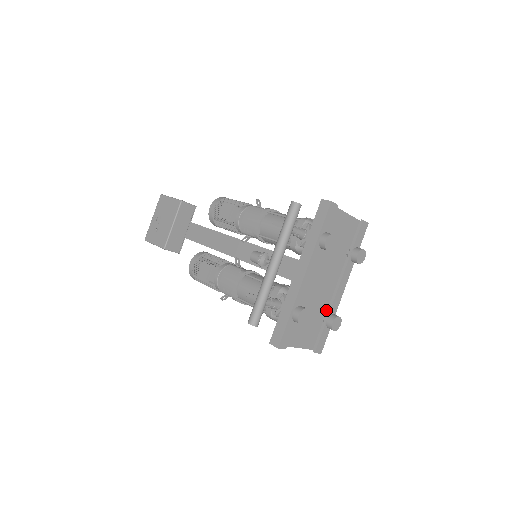
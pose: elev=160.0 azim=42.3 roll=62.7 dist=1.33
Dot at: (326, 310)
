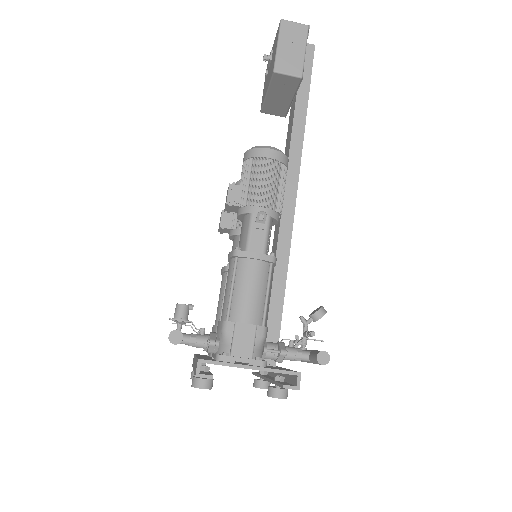
Dot at: occluded
